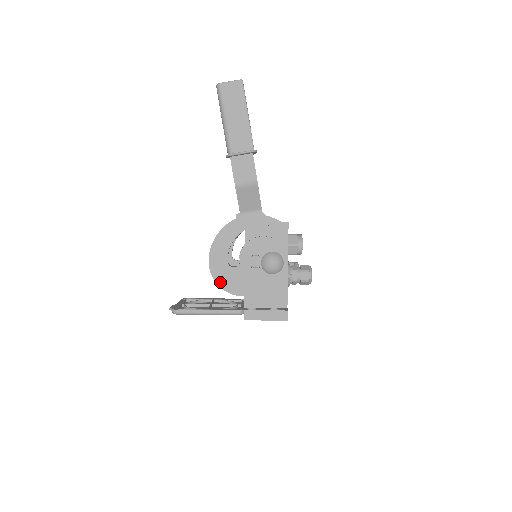
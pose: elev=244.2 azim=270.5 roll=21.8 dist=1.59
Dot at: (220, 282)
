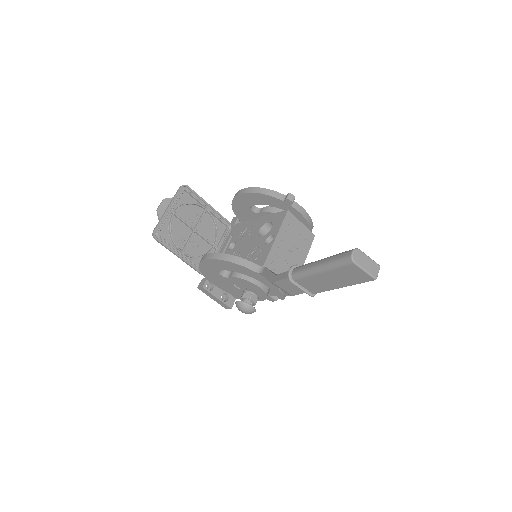
Dot at: (202, 268)
